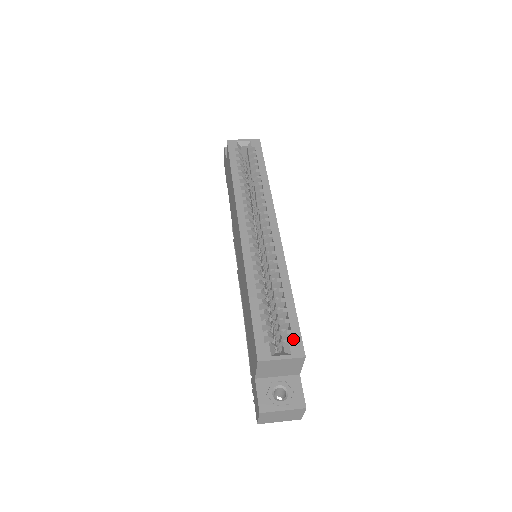
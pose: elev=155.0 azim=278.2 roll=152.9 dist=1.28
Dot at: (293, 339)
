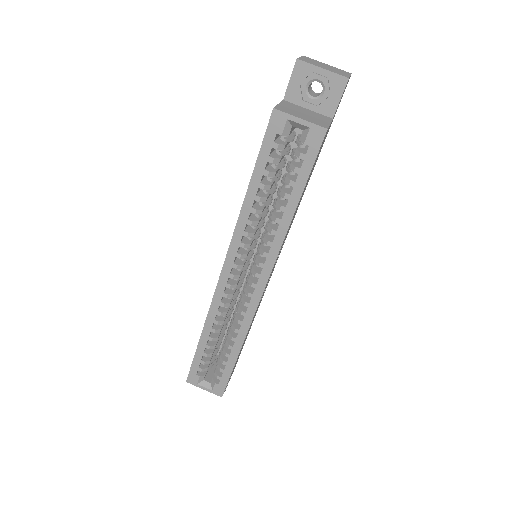
Dot at: (219, 384)
